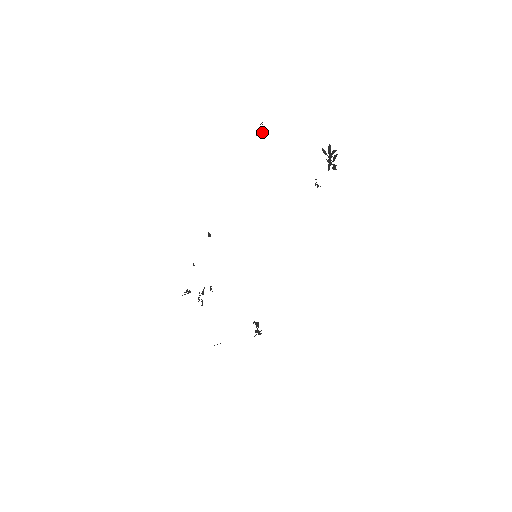
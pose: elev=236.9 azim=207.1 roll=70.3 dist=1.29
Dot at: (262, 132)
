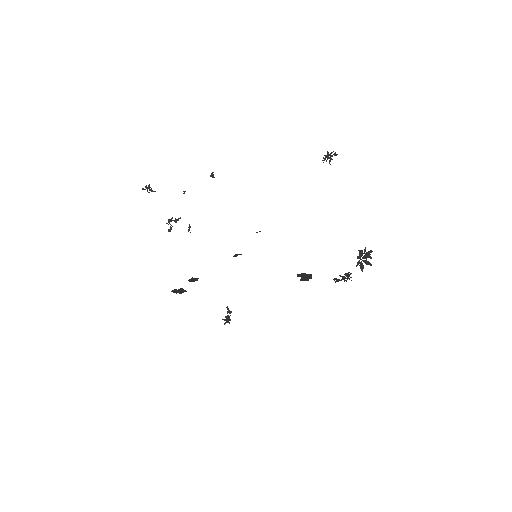
Dot at: occluded
